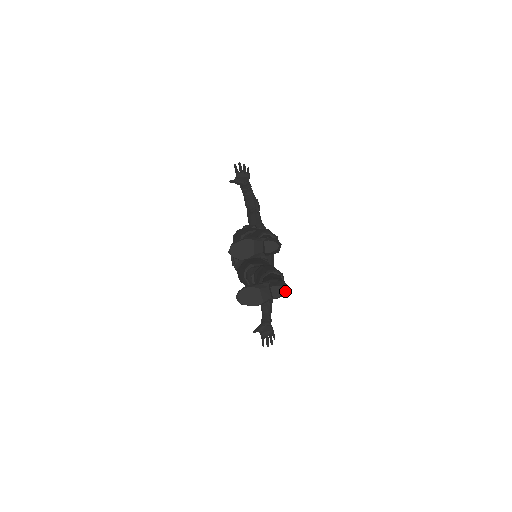
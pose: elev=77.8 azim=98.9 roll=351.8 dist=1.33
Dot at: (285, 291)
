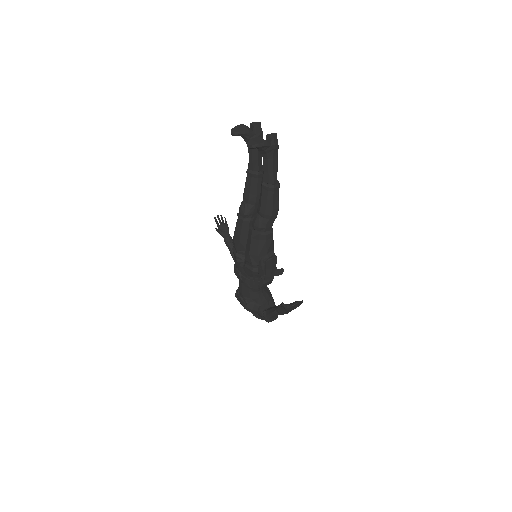
Dot at: (277, 141)
